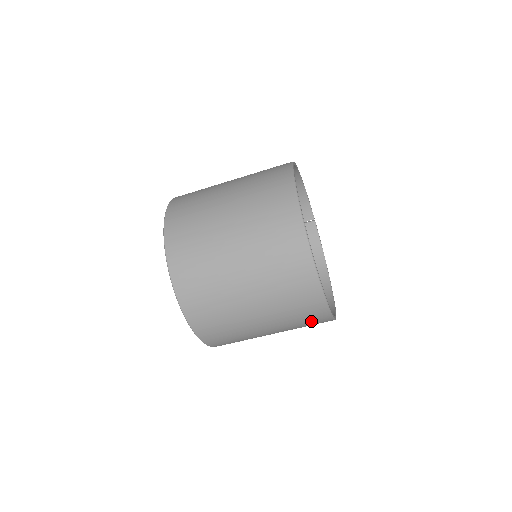
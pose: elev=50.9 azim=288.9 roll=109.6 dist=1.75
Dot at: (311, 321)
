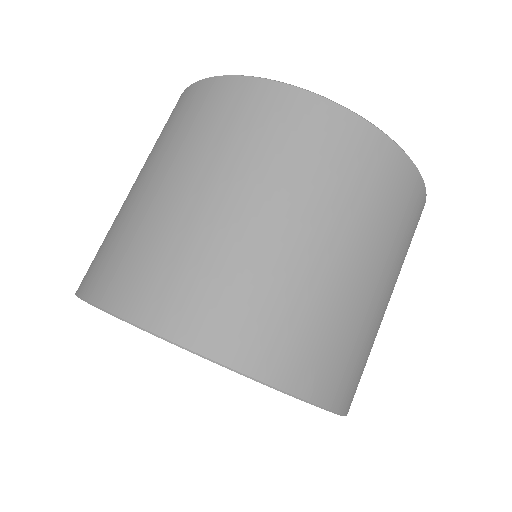
Dot at: (266, 120)
